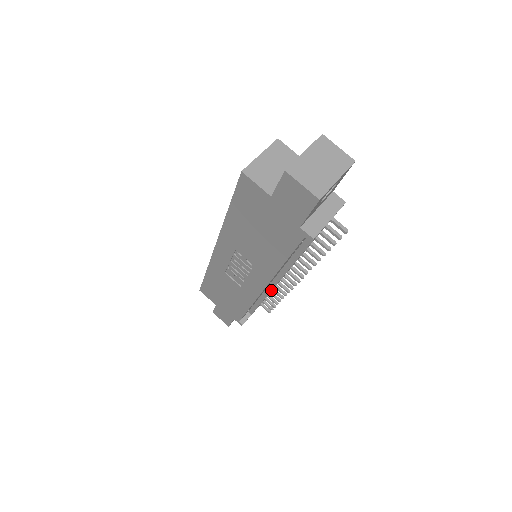
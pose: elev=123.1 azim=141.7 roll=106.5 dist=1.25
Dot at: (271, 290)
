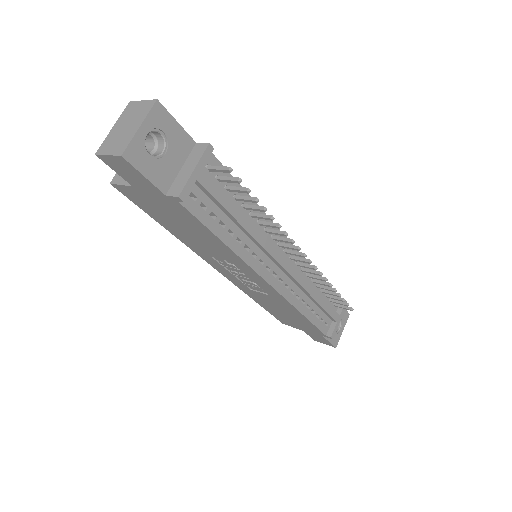
Dot at: (296, 282)
